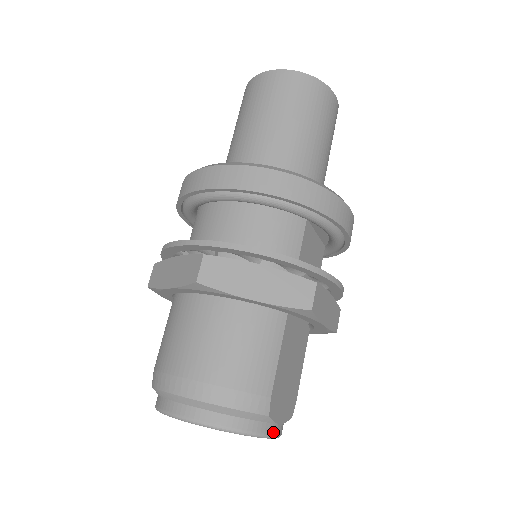
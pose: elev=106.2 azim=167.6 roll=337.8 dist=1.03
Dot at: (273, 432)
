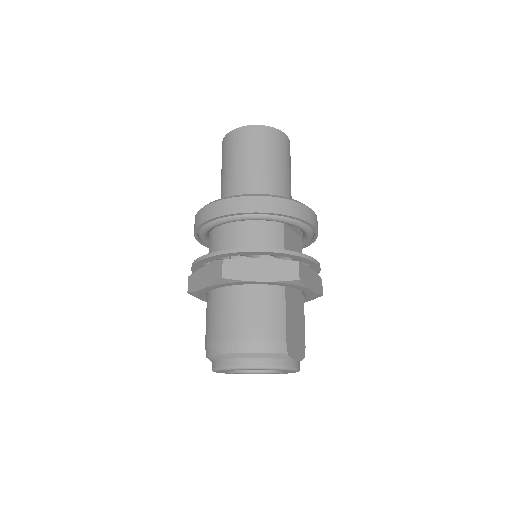
Dot at: (293, 366)
